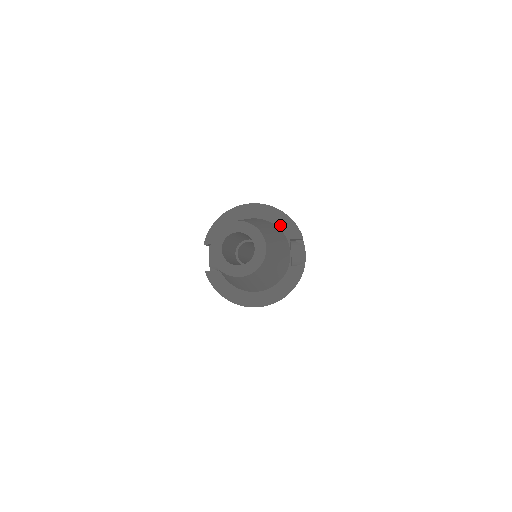
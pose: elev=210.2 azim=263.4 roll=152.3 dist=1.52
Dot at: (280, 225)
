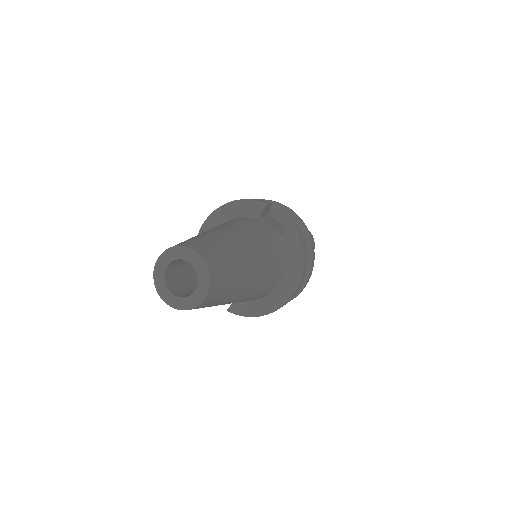
Dot at: (240, 214)
